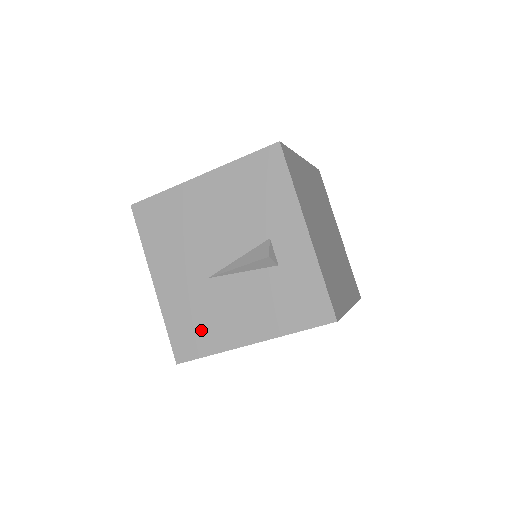
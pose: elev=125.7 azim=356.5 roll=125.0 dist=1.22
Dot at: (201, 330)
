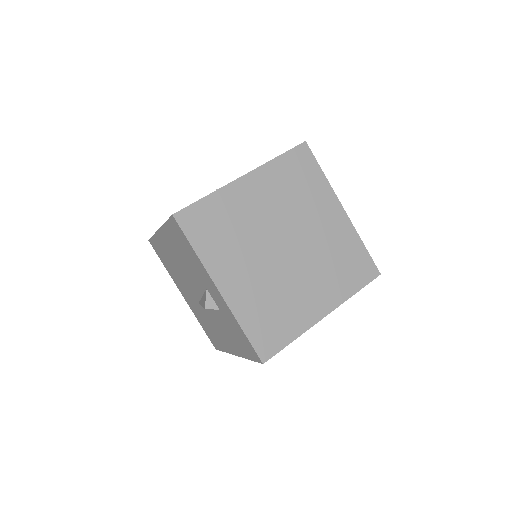
Dot at: (213, 335)
